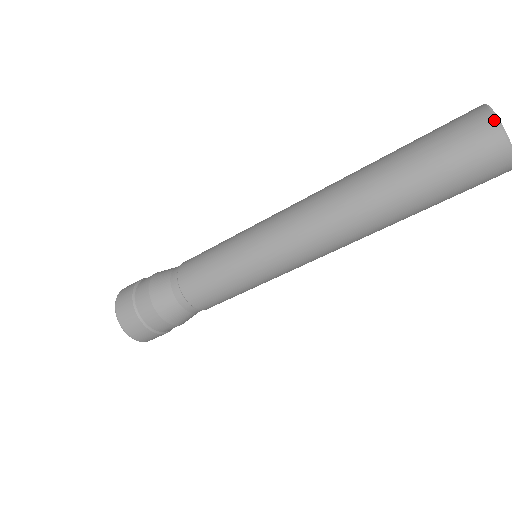
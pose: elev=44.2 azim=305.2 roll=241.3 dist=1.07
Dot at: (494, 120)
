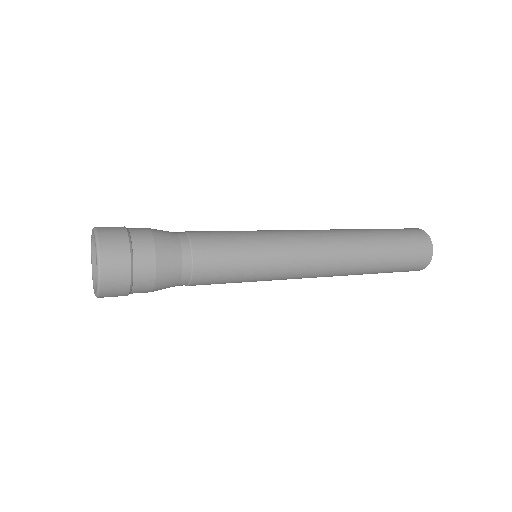
Dot at: occluded
